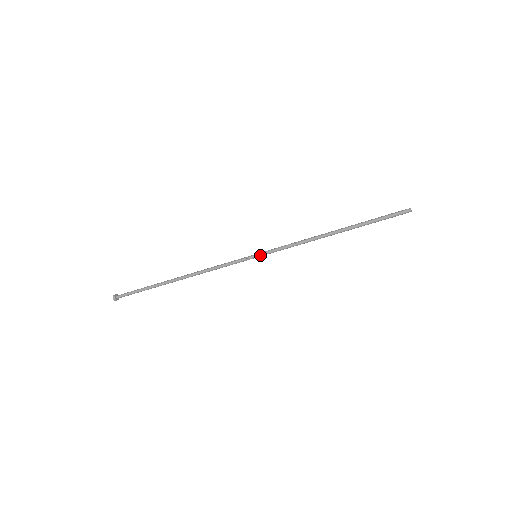
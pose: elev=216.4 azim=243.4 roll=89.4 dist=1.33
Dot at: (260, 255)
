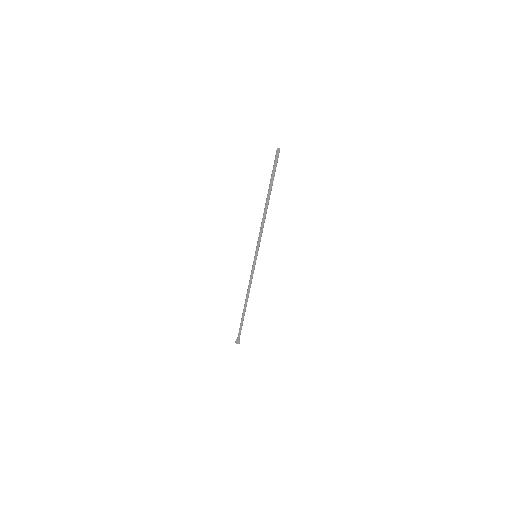
Dot at: (256, 254)
